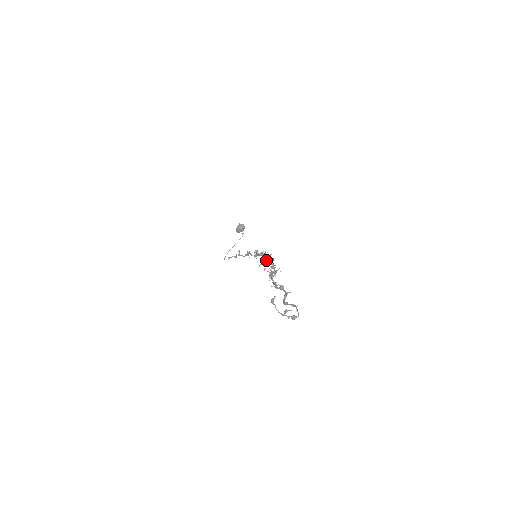
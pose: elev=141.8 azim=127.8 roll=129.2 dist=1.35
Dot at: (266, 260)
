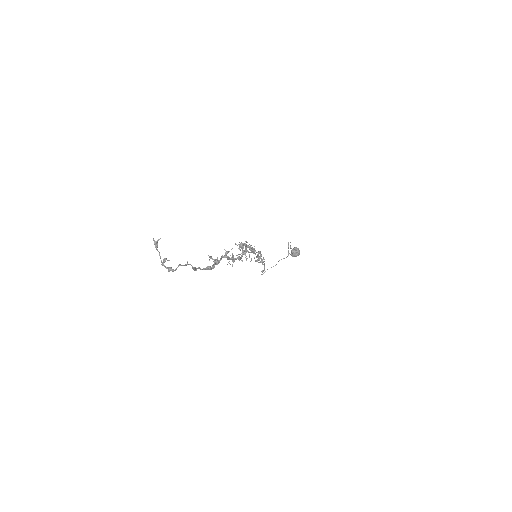
Dot at: (244, 250)
